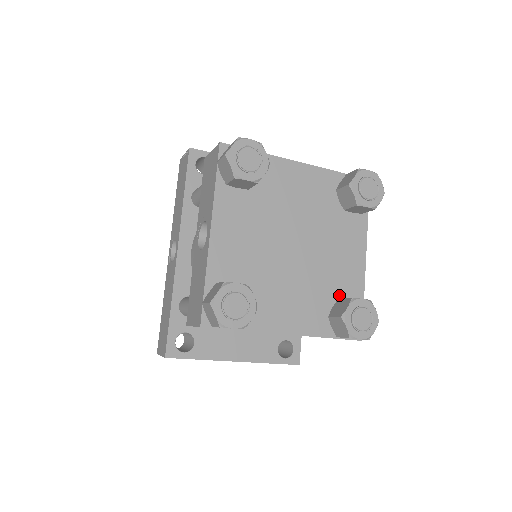
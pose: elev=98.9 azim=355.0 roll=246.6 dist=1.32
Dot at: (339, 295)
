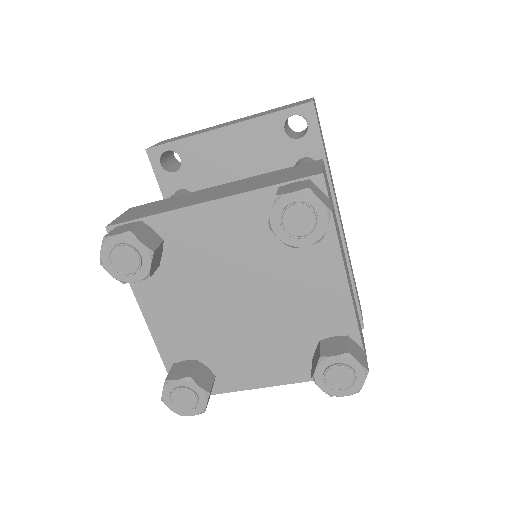
Dot at: (321, 335)
